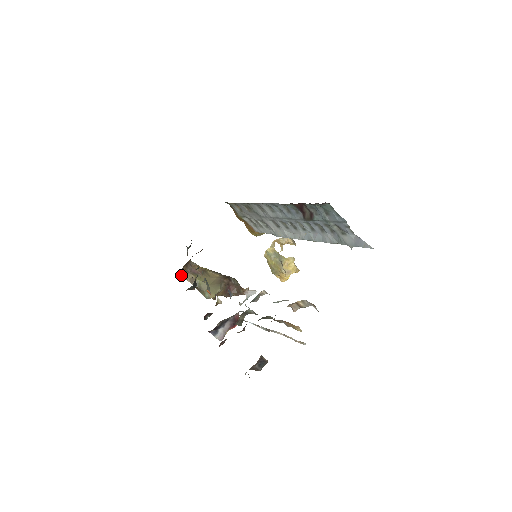
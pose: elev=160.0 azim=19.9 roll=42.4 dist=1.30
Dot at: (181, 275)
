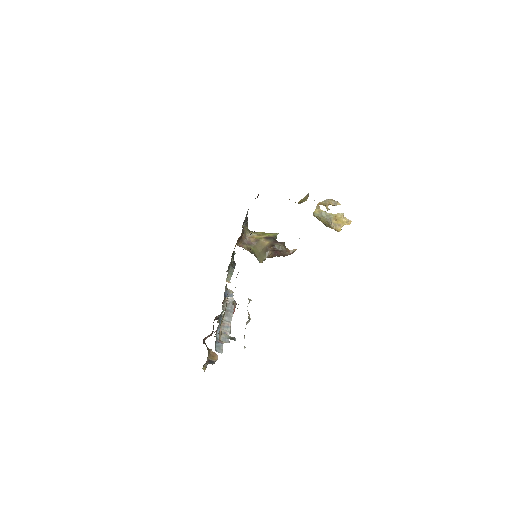
Dot at: (240, 246)
